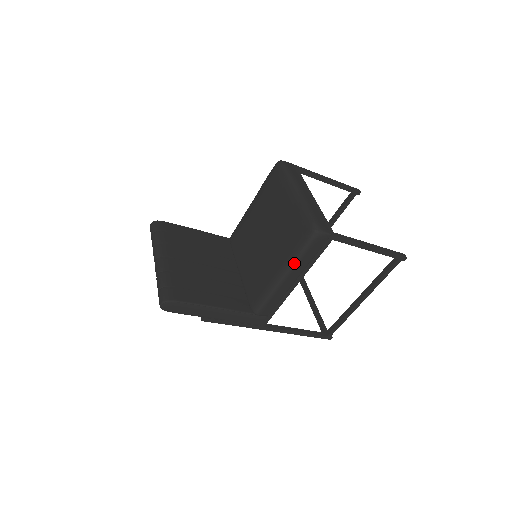
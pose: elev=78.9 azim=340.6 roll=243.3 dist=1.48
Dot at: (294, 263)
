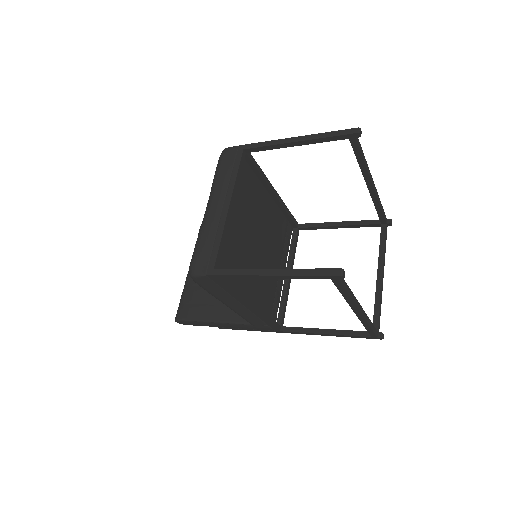
Dot at: (214, 296)
